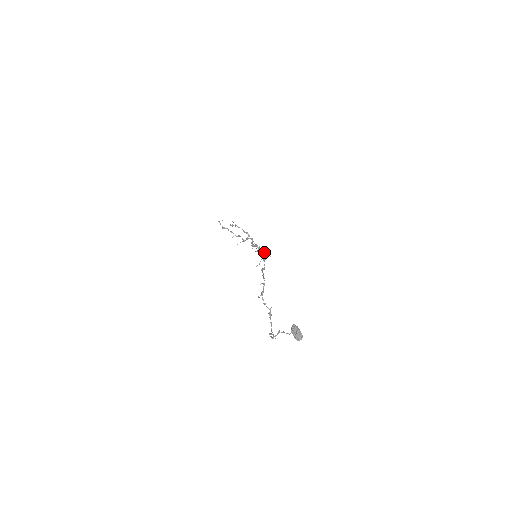
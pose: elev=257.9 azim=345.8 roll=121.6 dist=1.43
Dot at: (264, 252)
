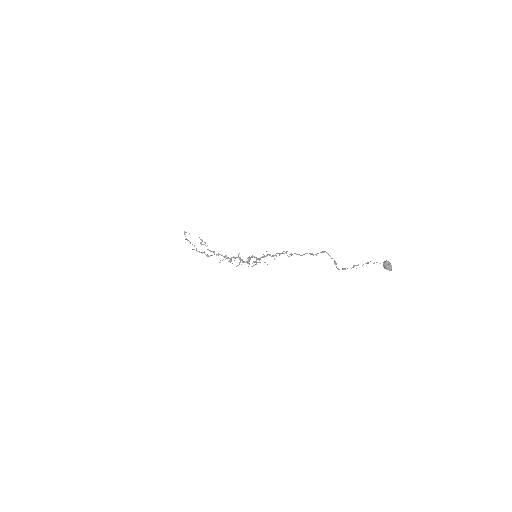
Dot at: (259, 259)
